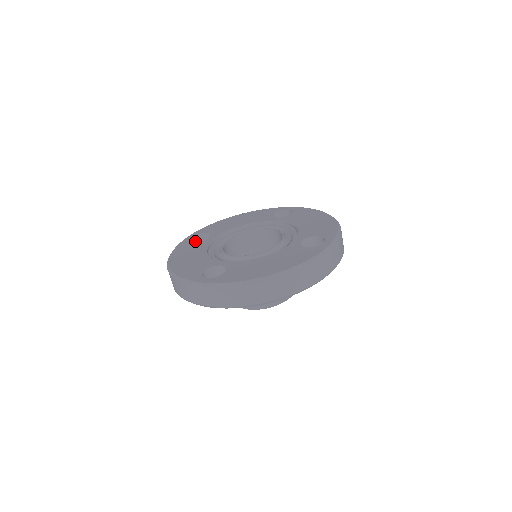
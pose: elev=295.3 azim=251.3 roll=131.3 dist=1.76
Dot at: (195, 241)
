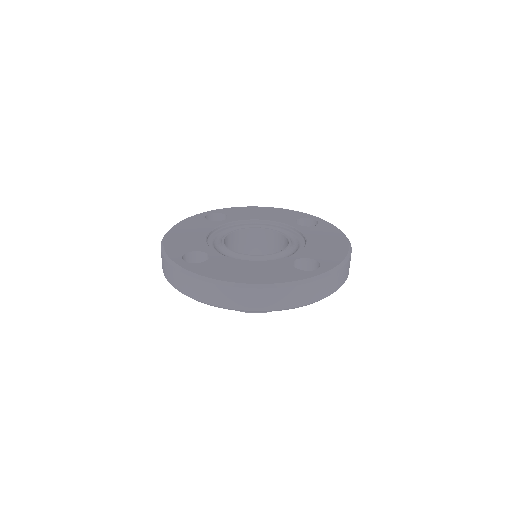
Dot at: (212, 218)
